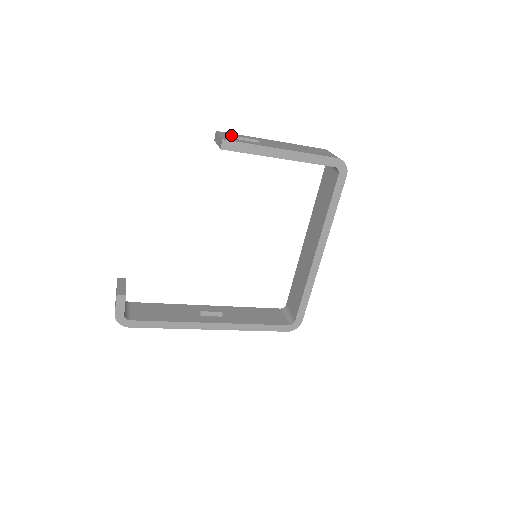
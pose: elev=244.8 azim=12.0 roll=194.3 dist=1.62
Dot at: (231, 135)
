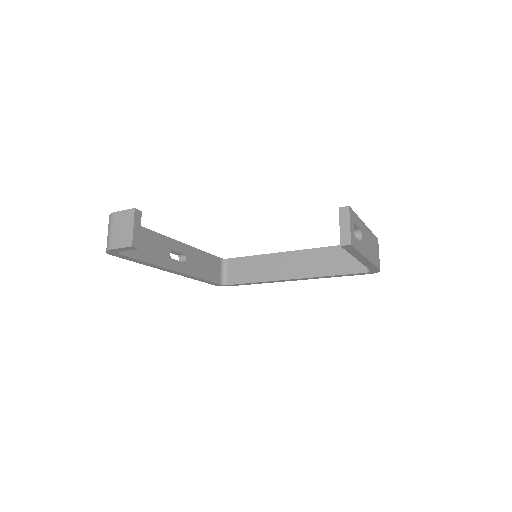
Dot at: (354, 221)
